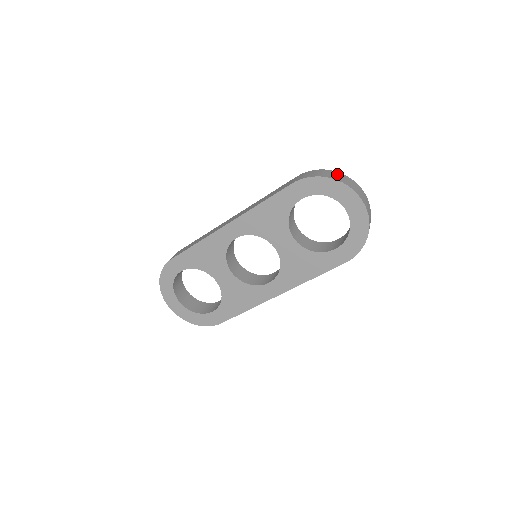
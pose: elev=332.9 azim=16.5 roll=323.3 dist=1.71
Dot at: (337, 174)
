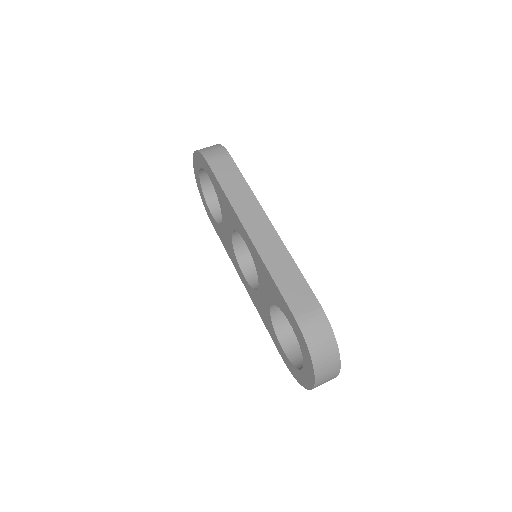
Dot at: (331, 356)
